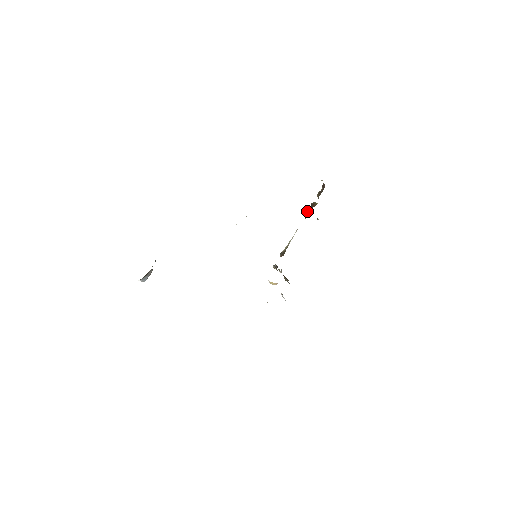
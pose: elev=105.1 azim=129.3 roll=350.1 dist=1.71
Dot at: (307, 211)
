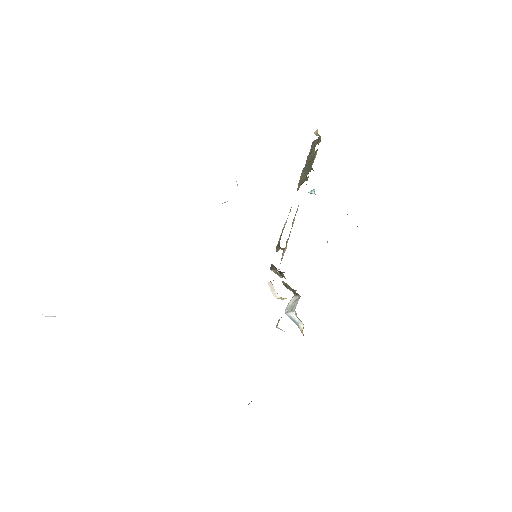
Dot at: (304, 181)
